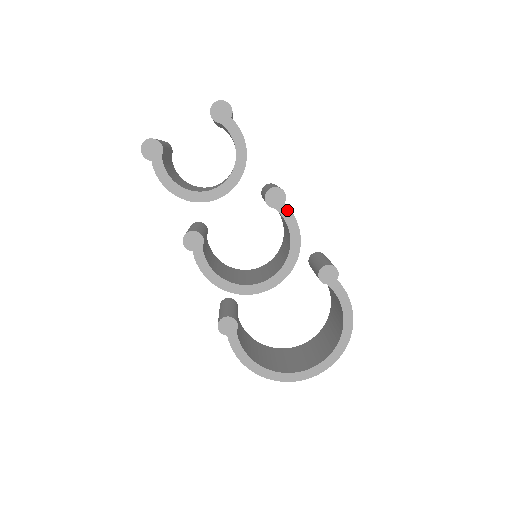
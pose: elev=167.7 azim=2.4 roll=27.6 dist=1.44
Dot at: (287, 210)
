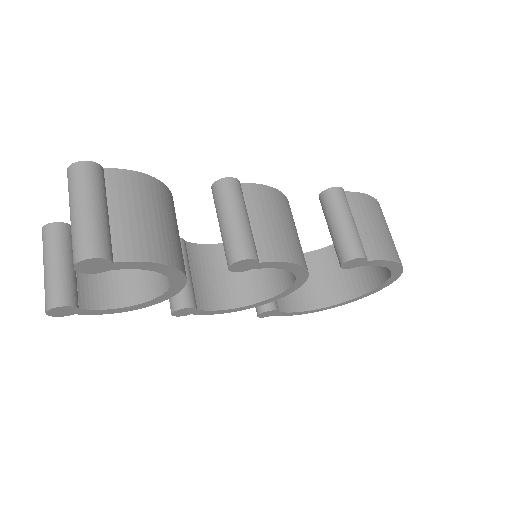
Dot at: (267, 264)
